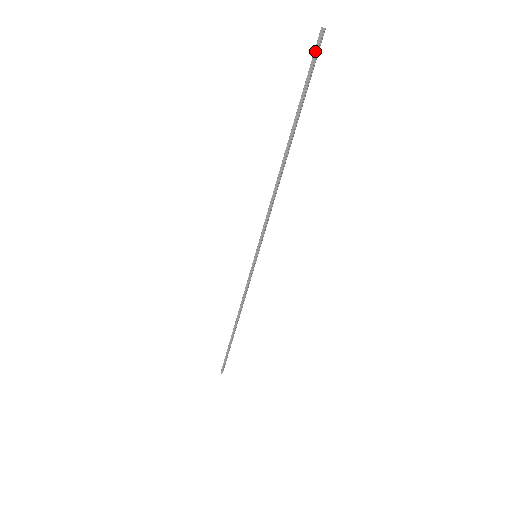
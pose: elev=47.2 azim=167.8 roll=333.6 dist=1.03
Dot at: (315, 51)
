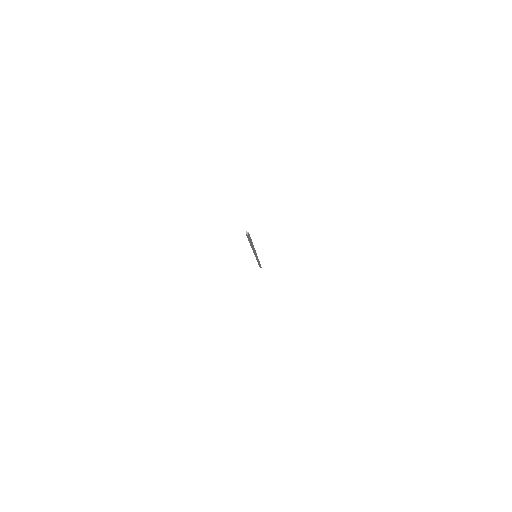
Dot at: (247, 236)
